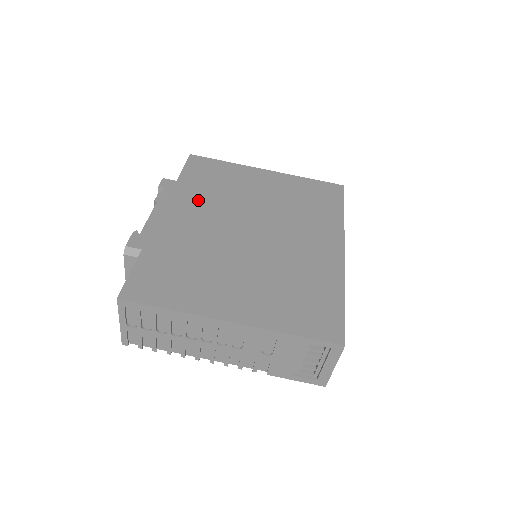
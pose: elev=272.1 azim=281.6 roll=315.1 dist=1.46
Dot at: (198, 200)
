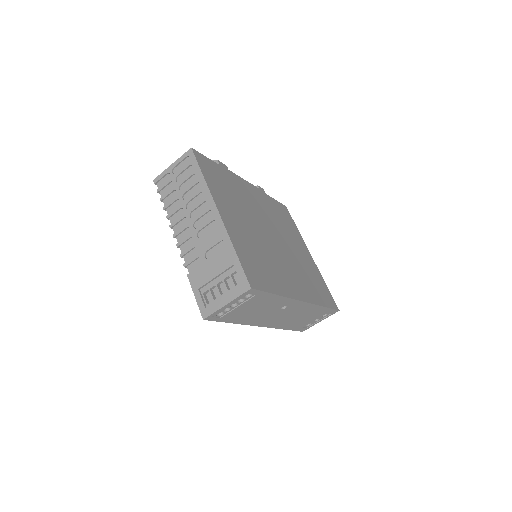
Dot at: (267, 206)
